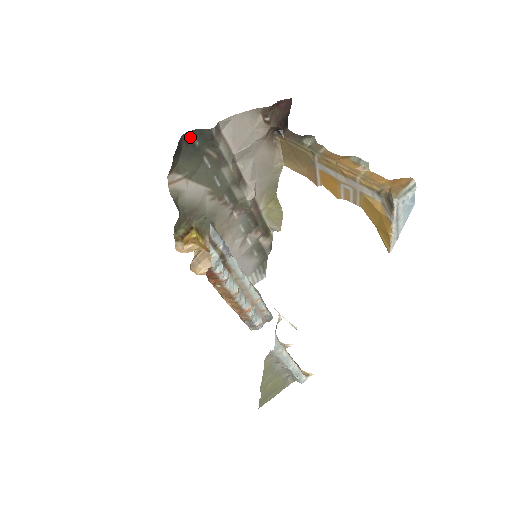
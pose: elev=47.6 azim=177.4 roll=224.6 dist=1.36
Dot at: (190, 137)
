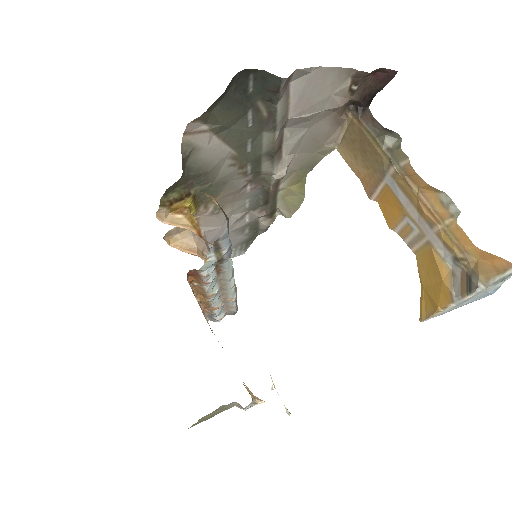
Dot at: (246, 77)
